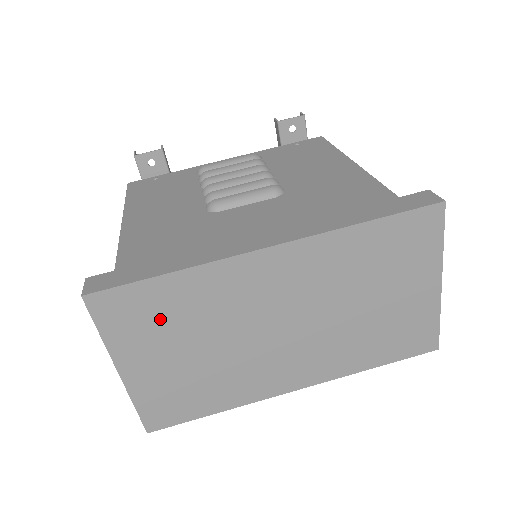
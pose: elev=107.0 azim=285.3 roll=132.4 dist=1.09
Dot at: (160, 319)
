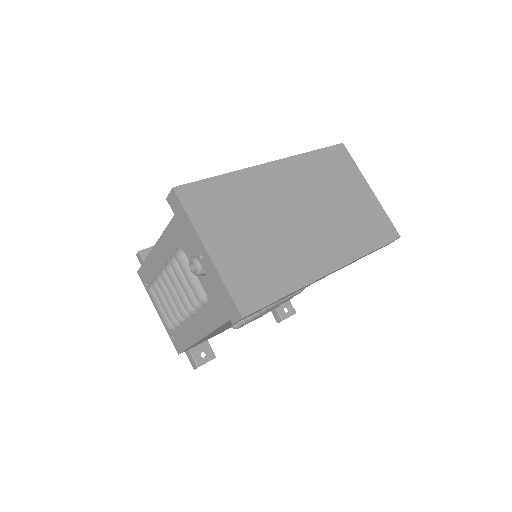
Dot at: (224, 207)
